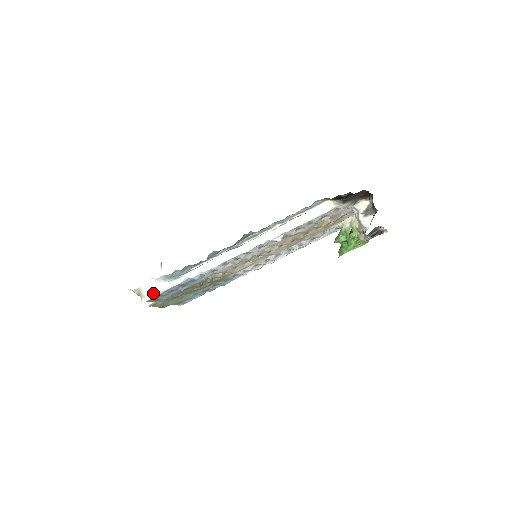
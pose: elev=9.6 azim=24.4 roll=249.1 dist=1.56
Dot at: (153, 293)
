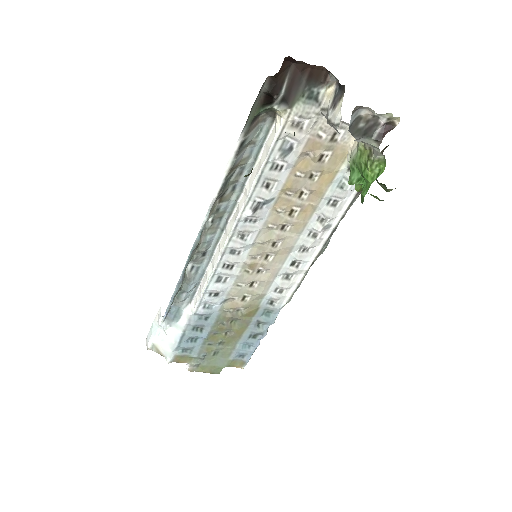
Dot at: (170, 347)
